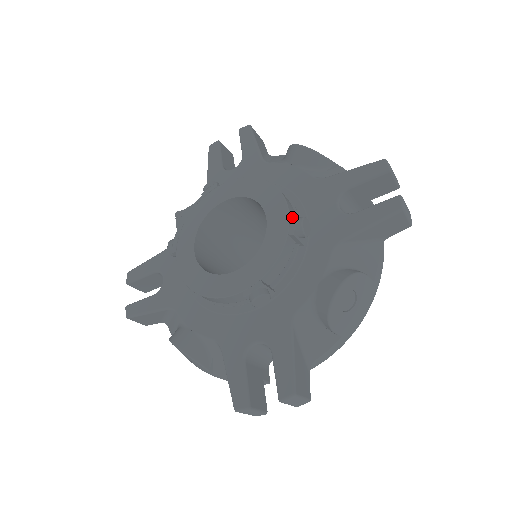
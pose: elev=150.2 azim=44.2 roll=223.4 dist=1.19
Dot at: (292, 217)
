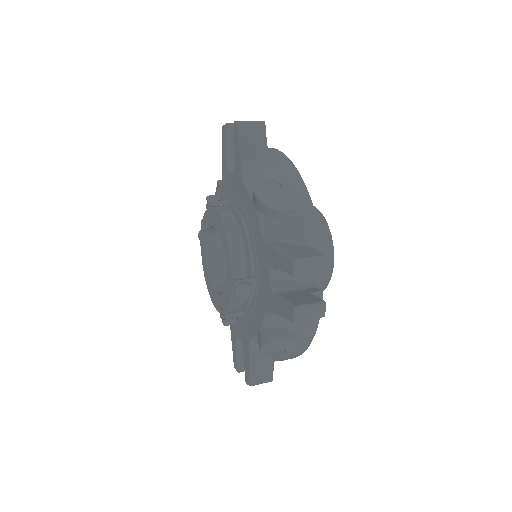
Dot at: (233, 283)
